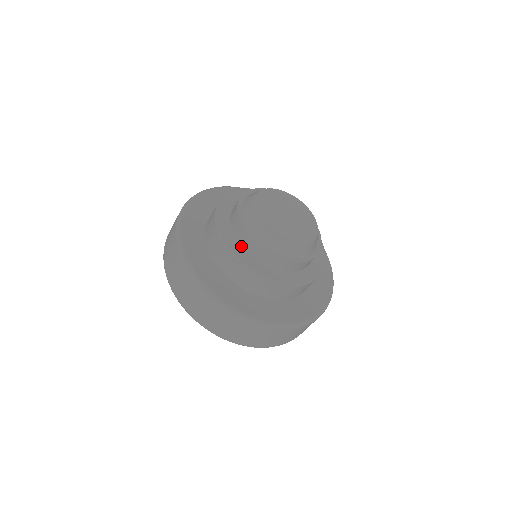
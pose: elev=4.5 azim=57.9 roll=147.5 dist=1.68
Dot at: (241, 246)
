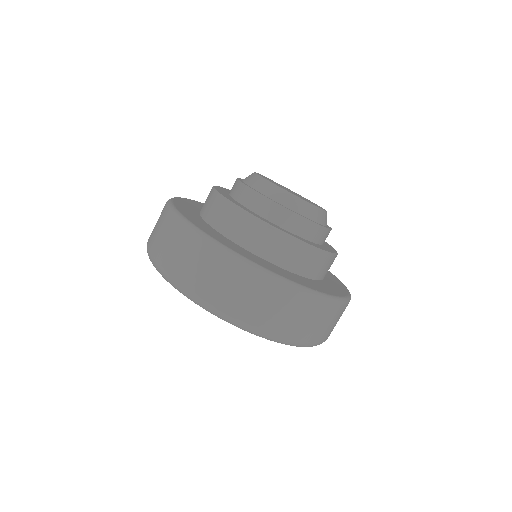
Dot at: (278, 226)
